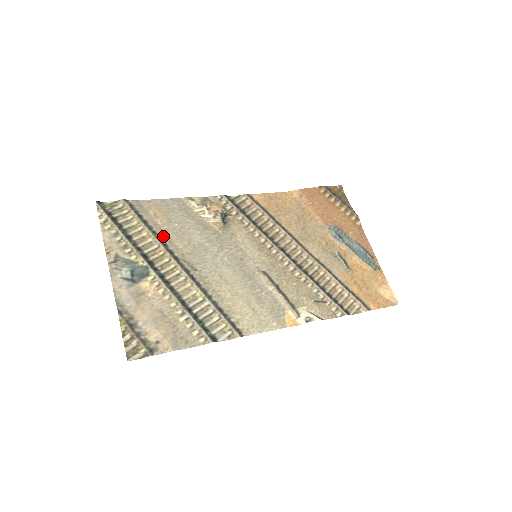
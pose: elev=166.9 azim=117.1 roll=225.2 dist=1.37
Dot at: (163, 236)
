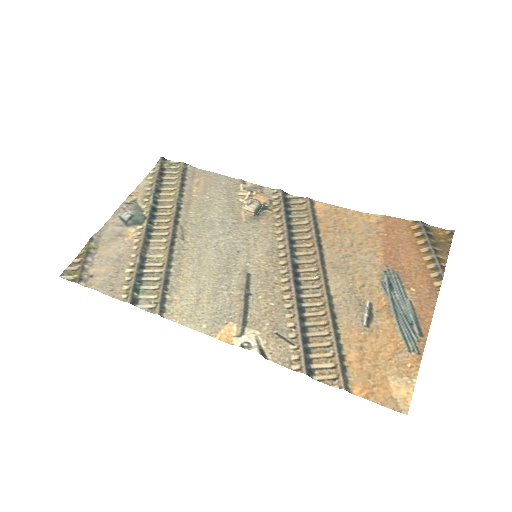
Dot at: (186, 201)
